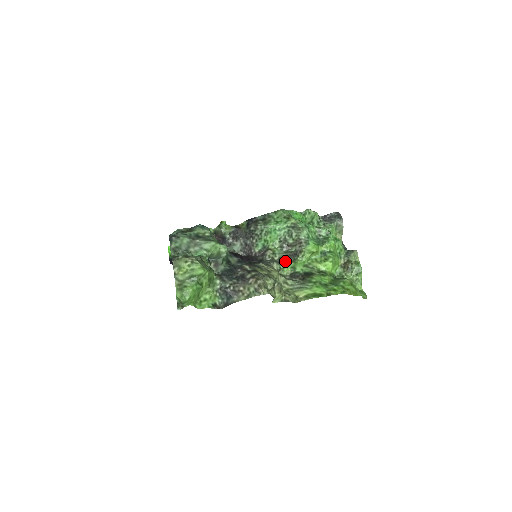
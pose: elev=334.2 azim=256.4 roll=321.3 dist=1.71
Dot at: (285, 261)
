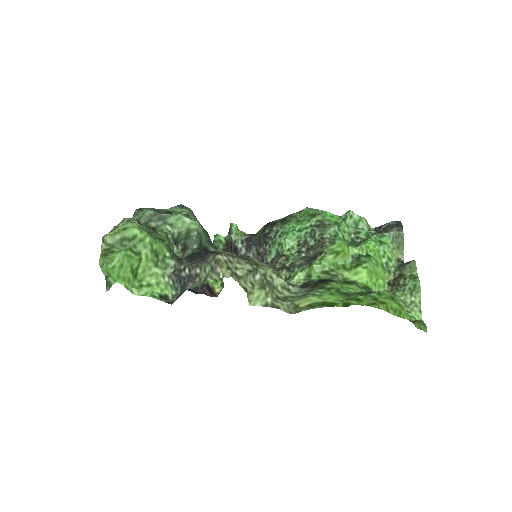
Dot at: (298, 267)
